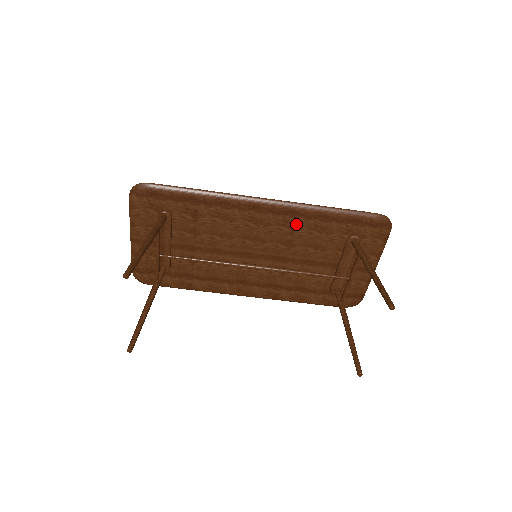
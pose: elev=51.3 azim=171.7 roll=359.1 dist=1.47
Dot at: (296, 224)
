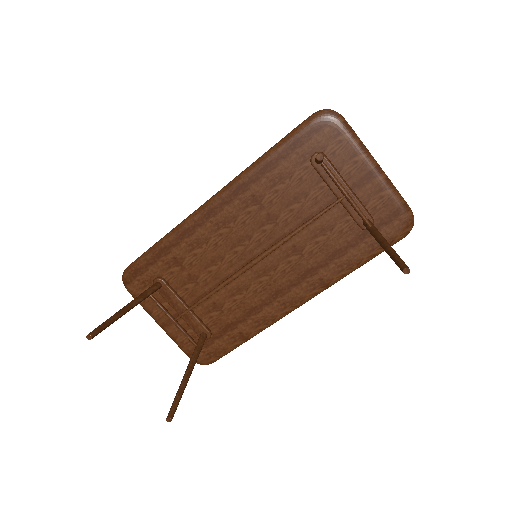
Dot at: (255, 195)
